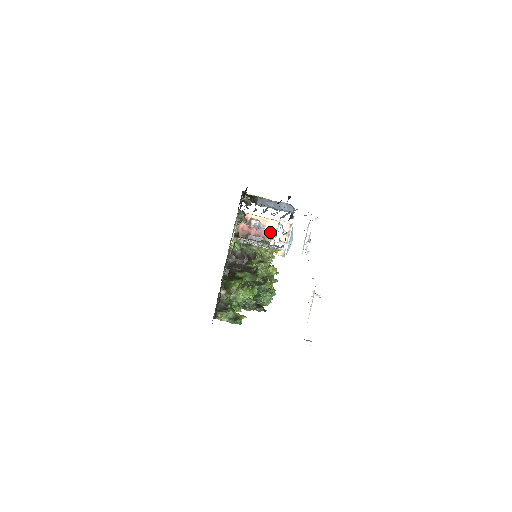
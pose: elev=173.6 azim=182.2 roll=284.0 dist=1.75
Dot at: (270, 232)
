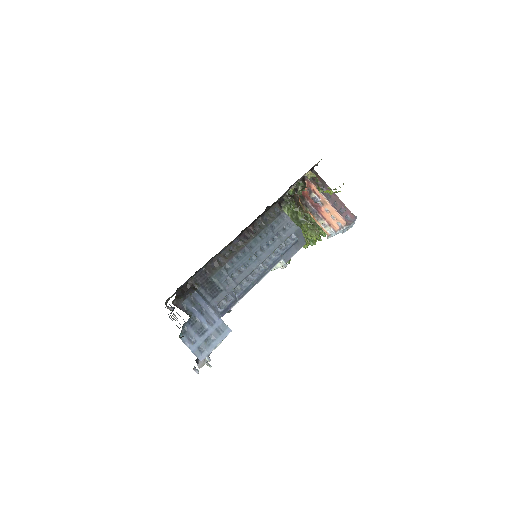
Dot at: (325, 213)
